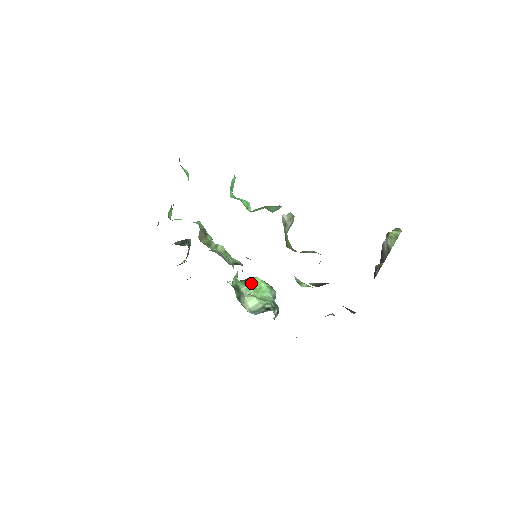
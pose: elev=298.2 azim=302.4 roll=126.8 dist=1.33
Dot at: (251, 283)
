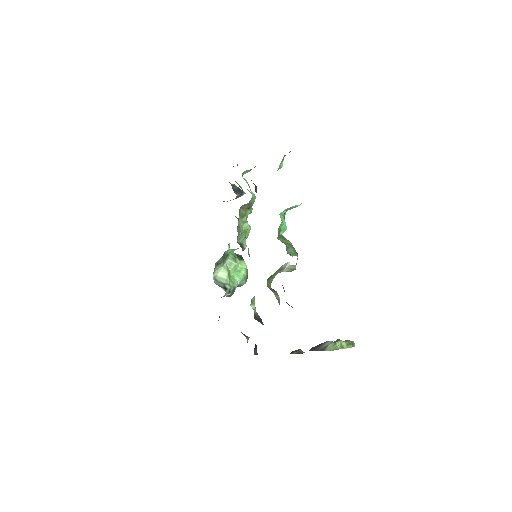
Dot at: (238, 263)
